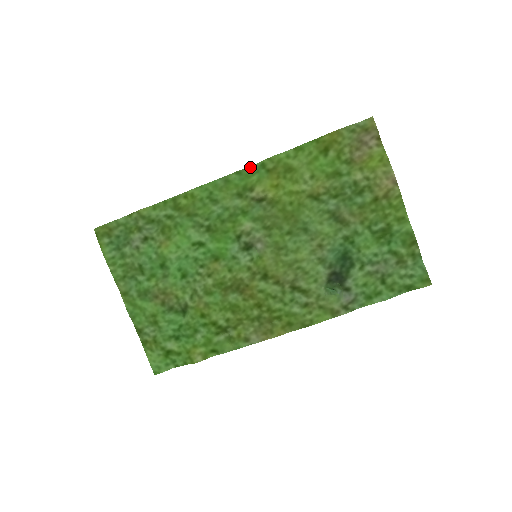
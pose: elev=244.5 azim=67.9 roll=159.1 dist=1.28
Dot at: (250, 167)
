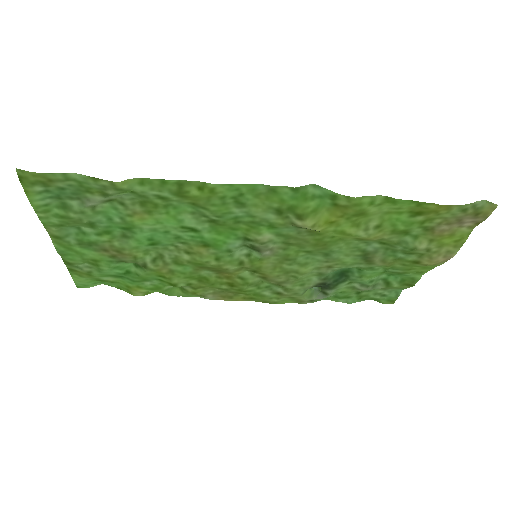
Dot at: (315, 185)
